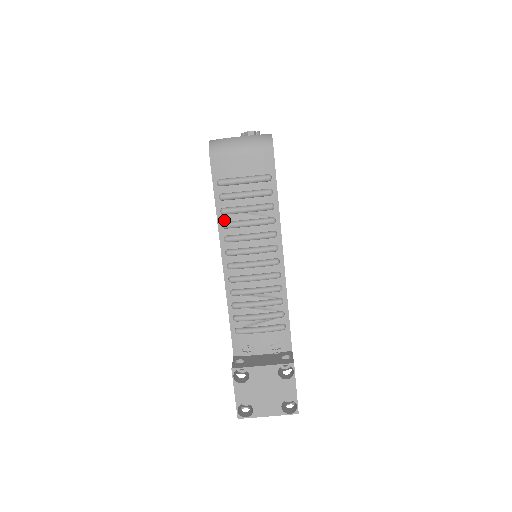
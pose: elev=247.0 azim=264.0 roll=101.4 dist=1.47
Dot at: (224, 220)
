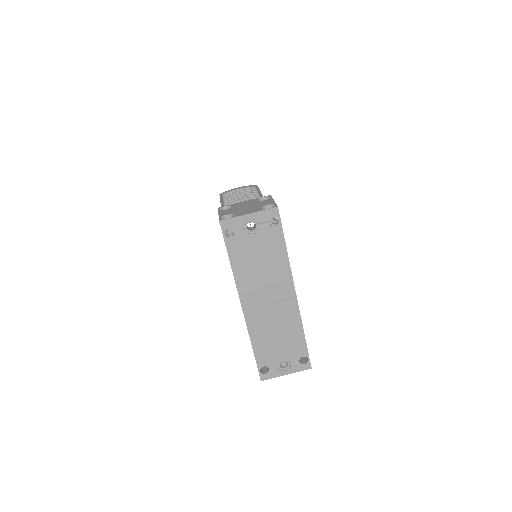
Dot at: occluded
